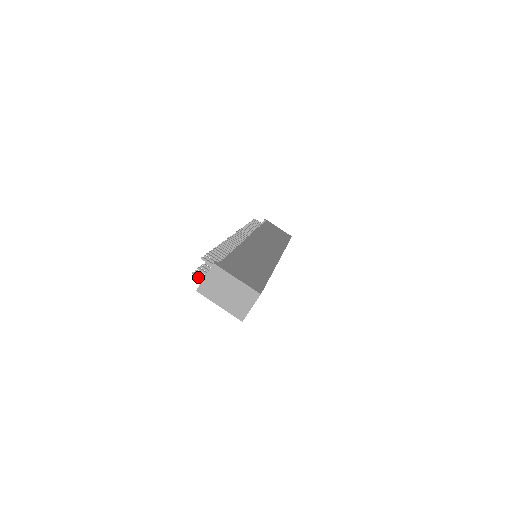
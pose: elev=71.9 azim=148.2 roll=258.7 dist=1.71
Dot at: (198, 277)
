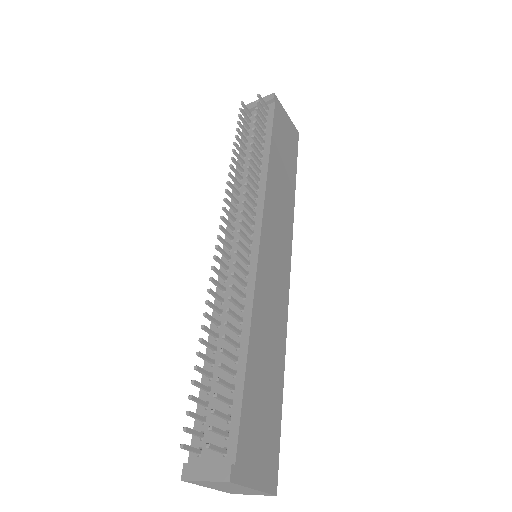
Dot at: (188, 450)
